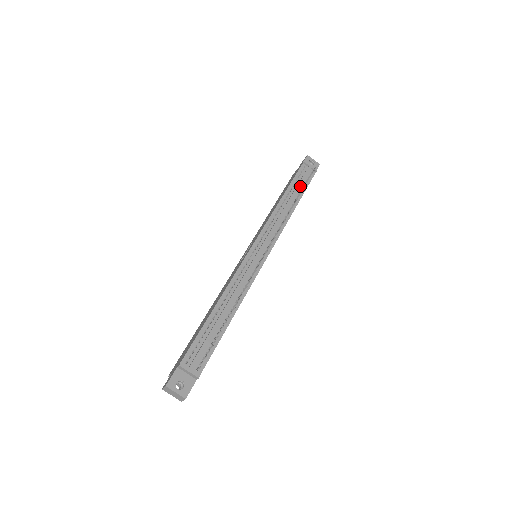
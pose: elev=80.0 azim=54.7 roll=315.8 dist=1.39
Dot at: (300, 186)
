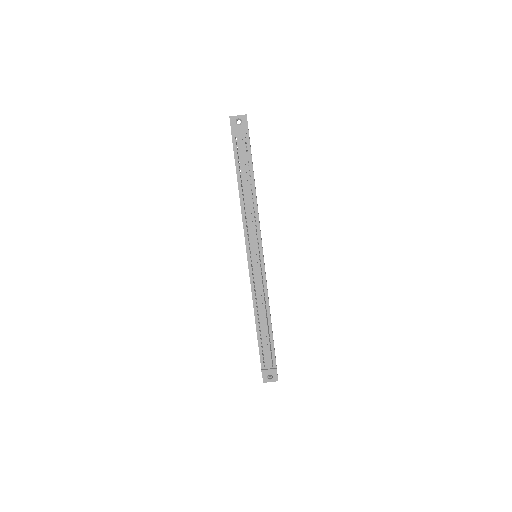
Dot at: (245, 166)
